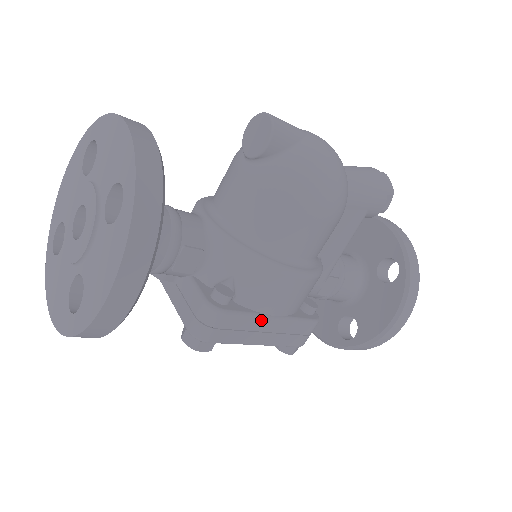
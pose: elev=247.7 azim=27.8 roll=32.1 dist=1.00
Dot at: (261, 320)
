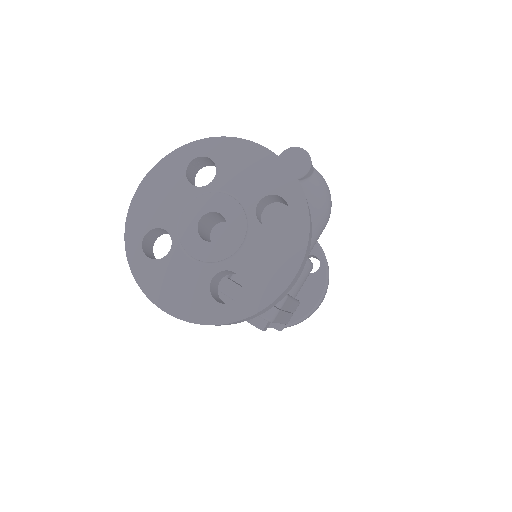
Dot at: (291, 302)
